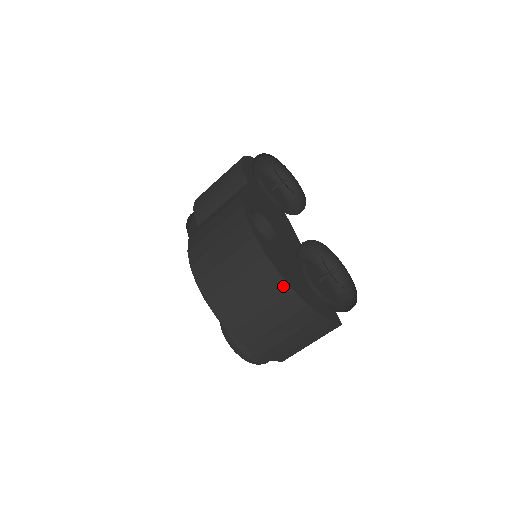
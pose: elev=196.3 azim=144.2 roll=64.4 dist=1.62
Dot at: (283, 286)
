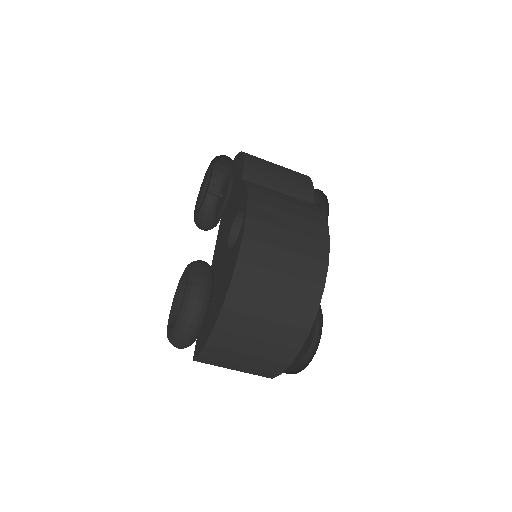
Dot at: (308, 321)
